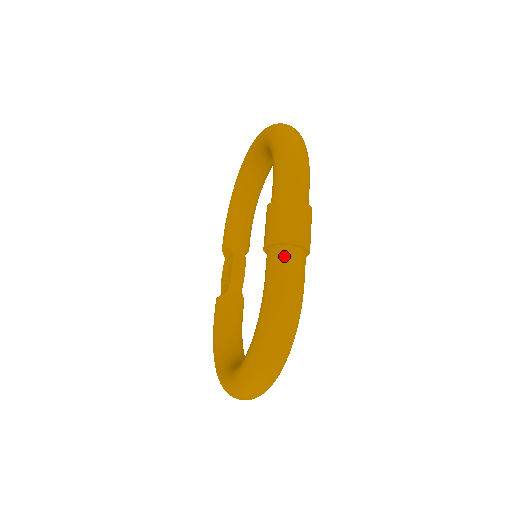
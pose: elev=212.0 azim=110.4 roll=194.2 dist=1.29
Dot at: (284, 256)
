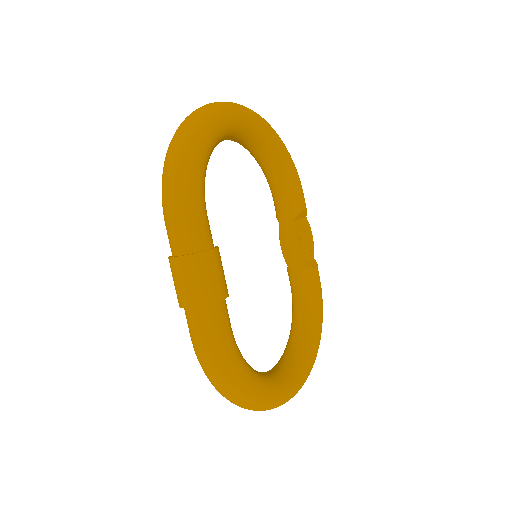
Dot at: (187, 319)
